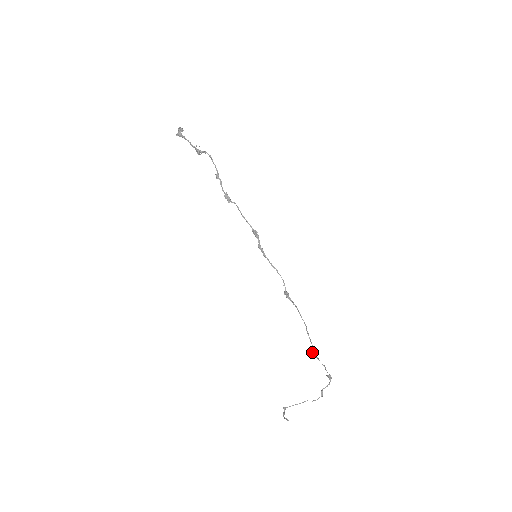
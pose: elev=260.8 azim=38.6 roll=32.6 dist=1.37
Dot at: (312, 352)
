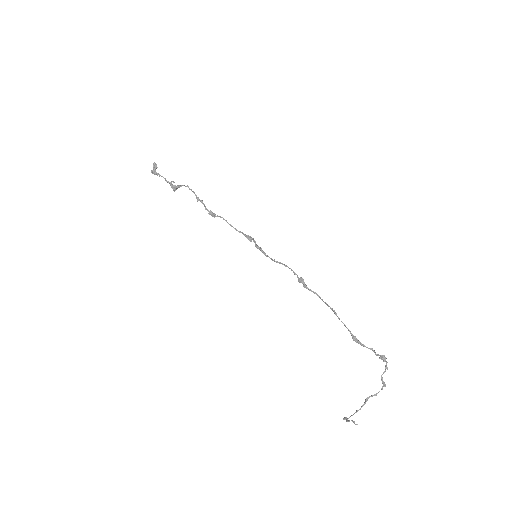
Dot at: occluded
